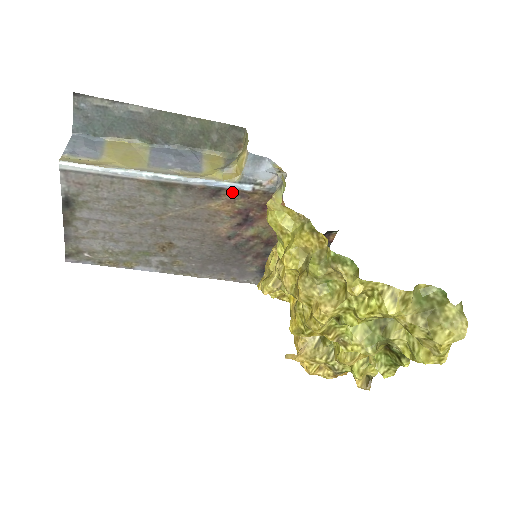
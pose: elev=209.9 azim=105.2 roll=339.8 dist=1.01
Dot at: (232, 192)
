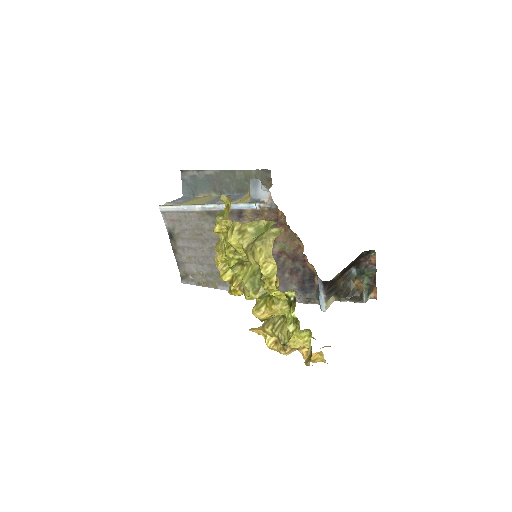
Dot at: (250, 213)
